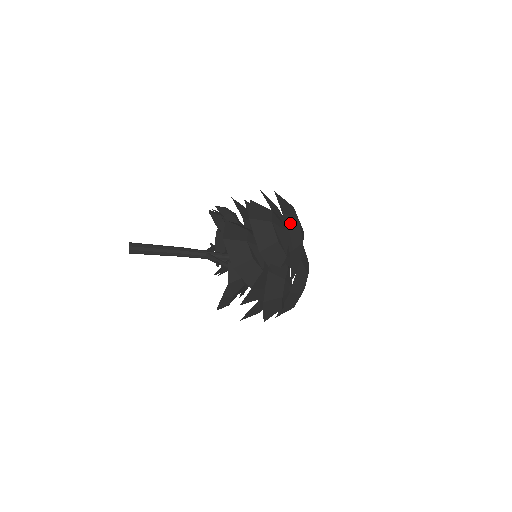
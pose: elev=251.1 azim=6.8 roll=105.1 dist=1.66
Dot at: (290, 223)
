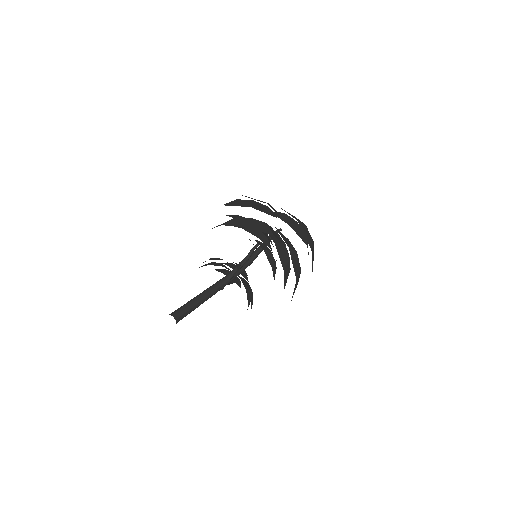
Dot at: occluded
